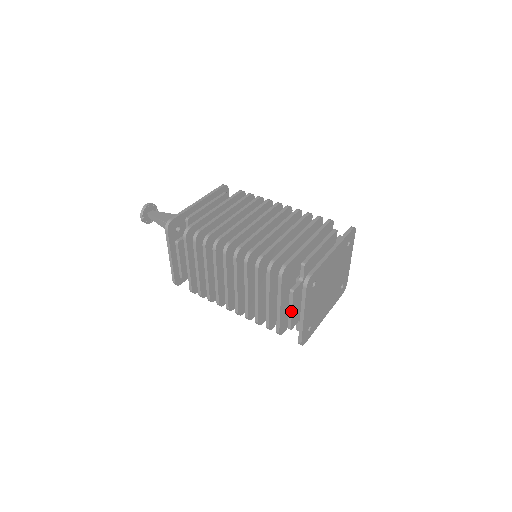
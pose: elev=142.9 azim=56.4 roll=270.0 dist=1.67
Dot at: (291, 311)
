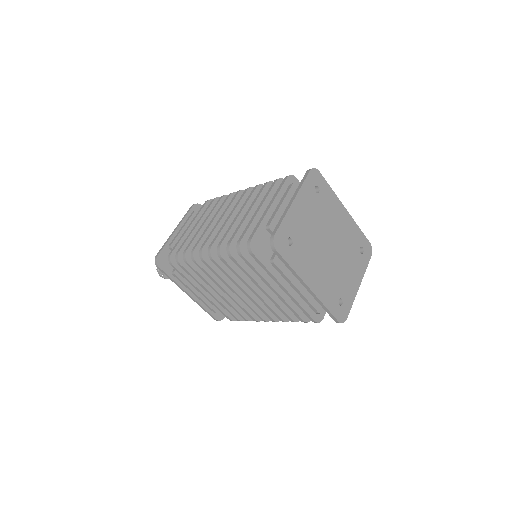
Dot at: (281, 203)
